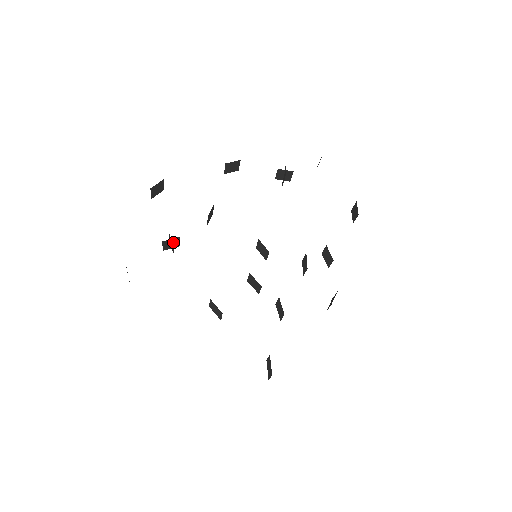
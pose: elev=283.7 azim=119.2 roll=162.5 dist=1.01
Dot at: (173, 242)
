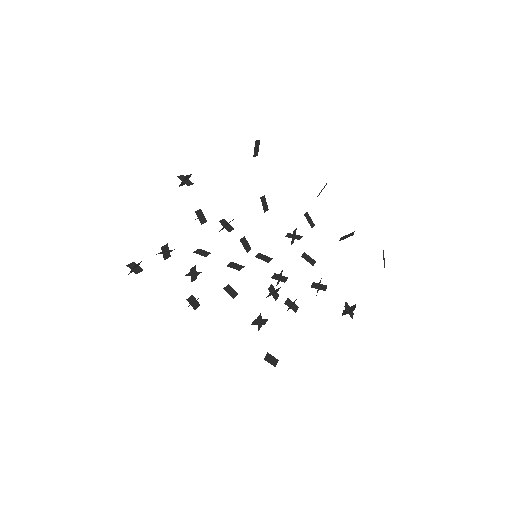
Dot at: occluded
